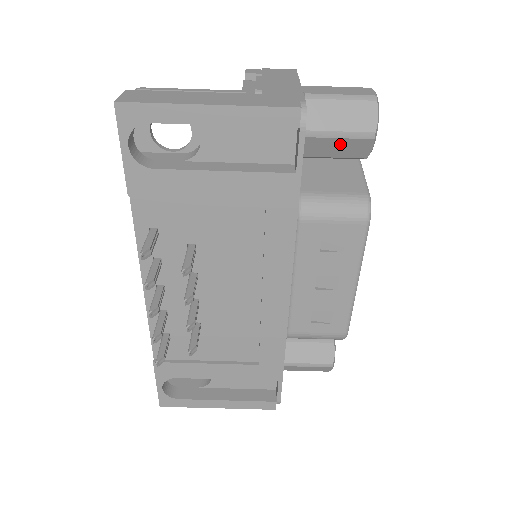
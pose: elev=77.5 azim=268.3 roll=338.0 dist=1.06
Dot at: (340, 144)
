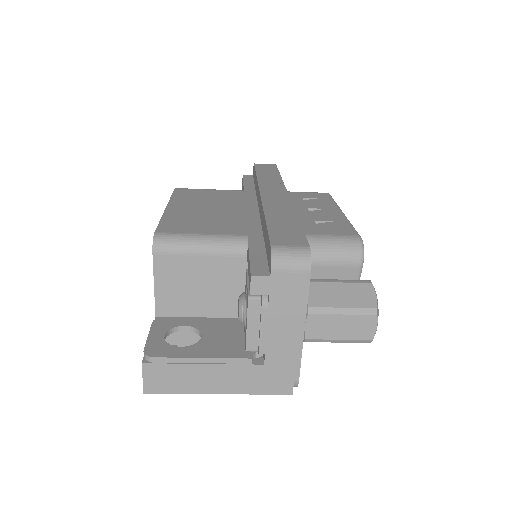
Dot at: occluded
